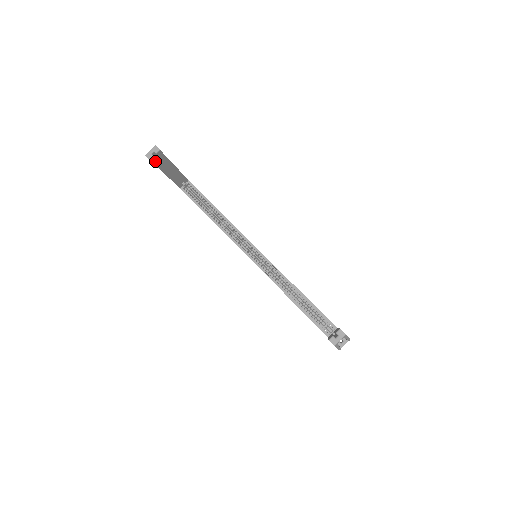
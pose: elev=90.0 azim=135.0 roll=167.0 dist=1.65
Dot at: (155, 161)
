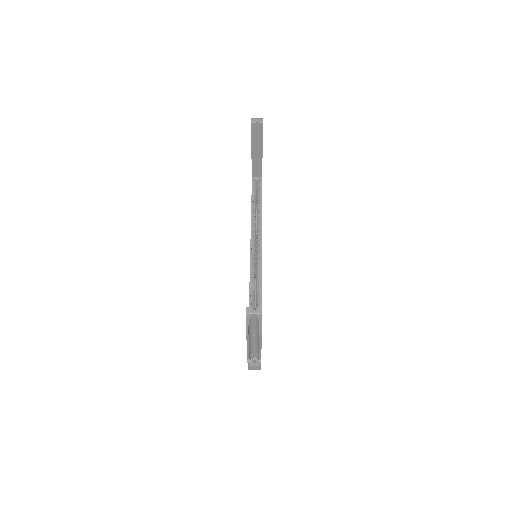
Dot at: (253, 128)
